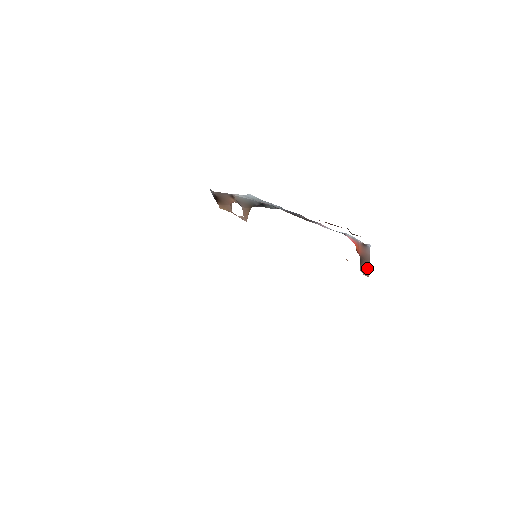
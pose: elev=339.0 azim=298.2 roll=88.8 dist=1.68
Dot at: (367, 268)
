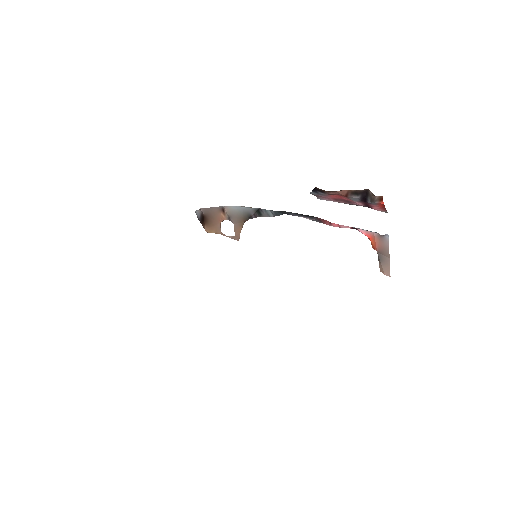
Dot at: (387, 265)
